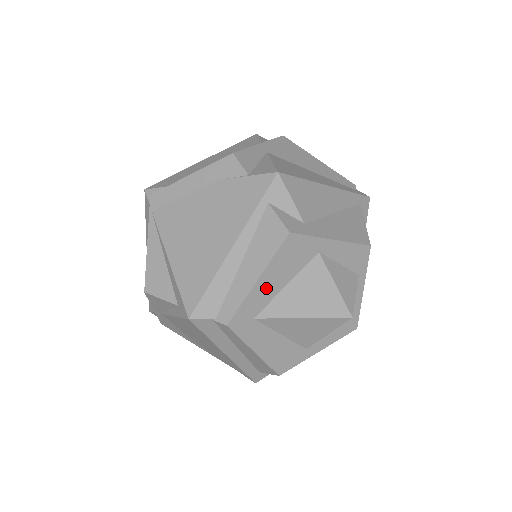
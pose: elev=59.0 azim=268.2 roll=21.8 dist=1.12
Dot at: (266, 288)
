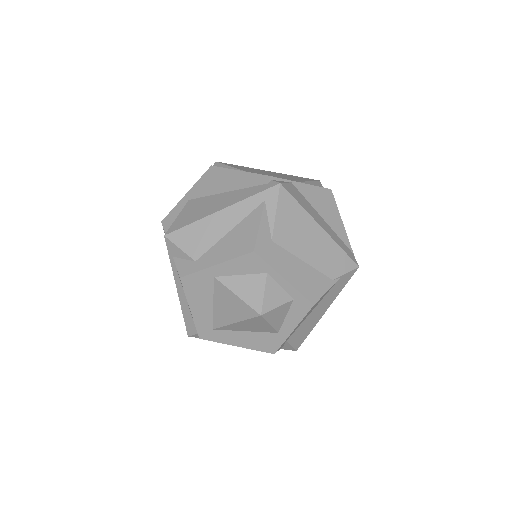
Dot at: (201, 311)
